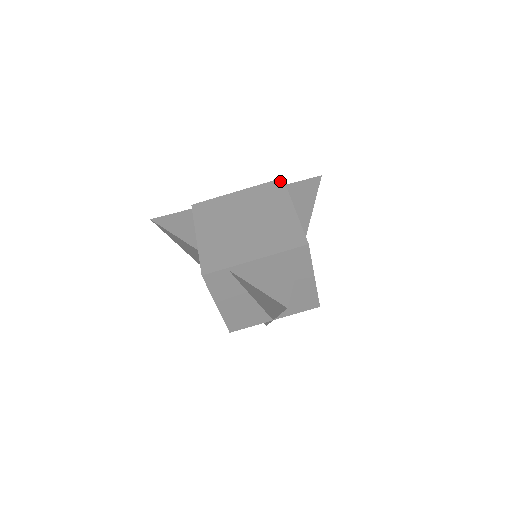
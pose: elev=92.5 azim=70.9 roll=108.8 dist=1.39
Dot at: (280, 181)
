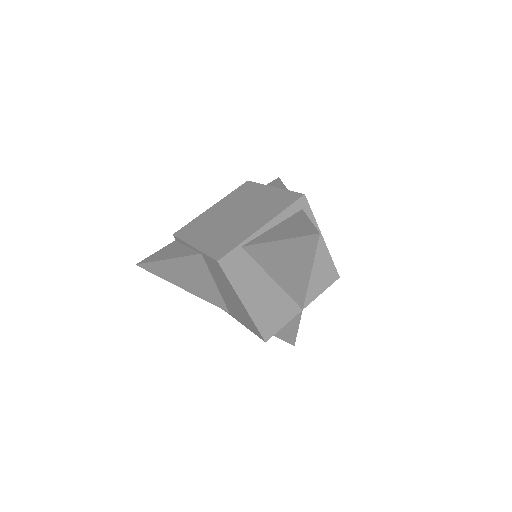
Dot at: (247, 183)
